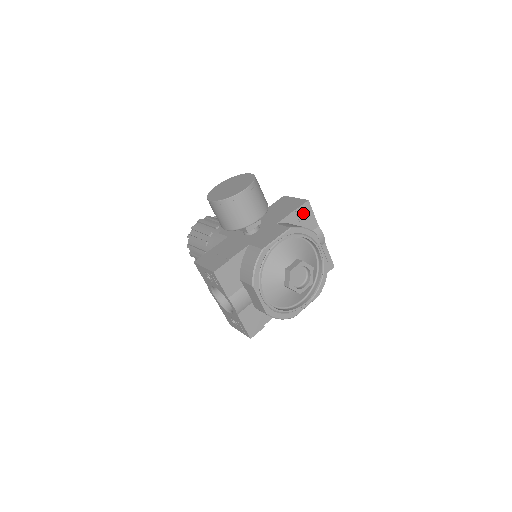
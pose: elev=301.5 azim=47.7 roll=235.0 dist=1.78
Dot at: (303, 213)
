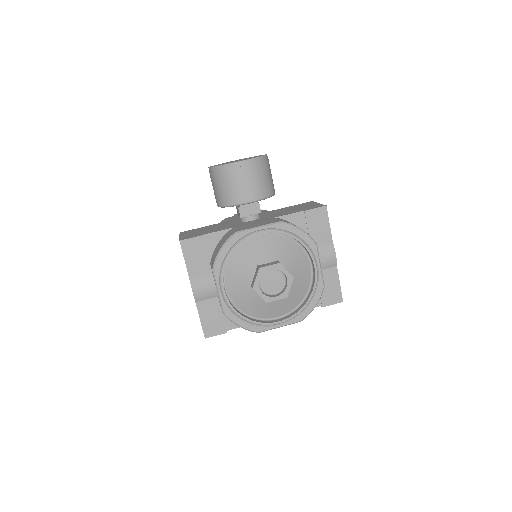
Dot at: (315, 218)
